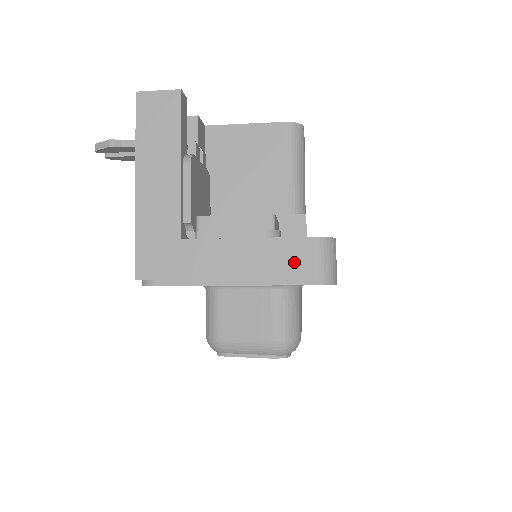
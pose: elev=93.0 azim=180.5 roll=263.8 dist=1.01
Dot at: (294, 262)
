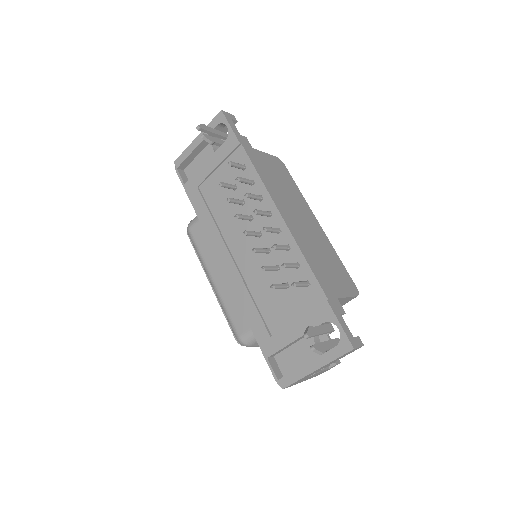
Dot at: occluded
